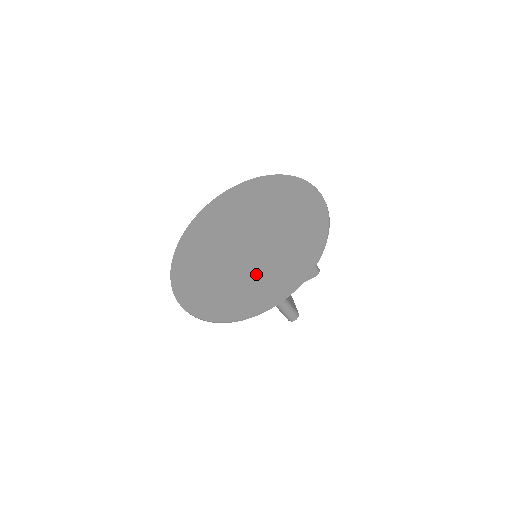
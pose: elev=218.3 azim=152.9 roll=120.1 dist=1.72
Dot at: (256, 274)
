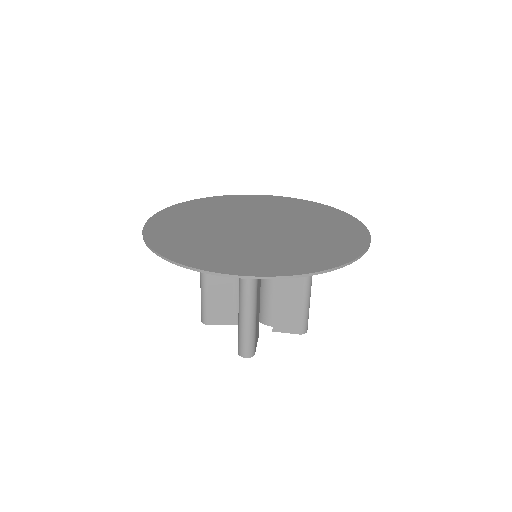
Dot at: (250, 249)
